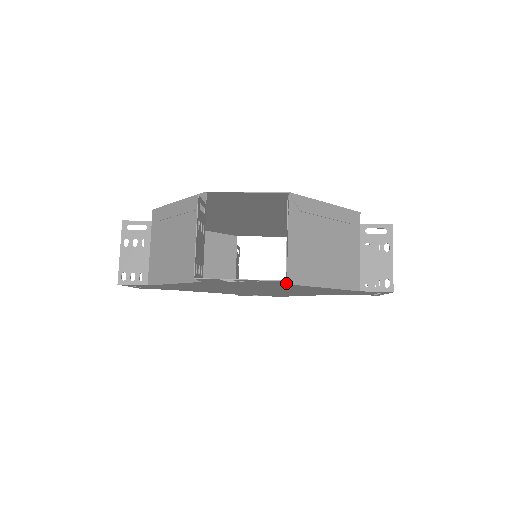
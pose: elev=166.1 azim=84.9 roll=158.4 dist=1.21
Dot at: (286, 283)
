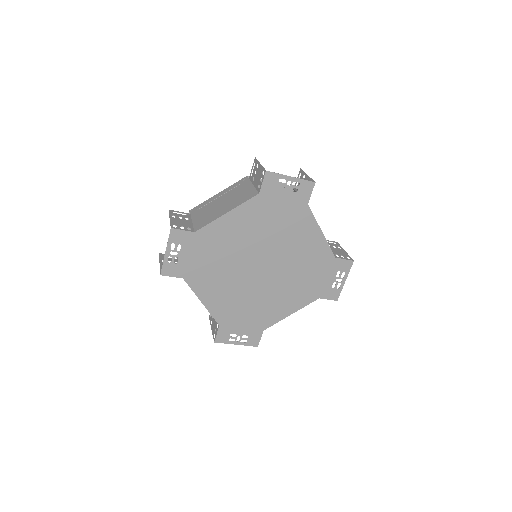
Dot at: (309, 198)
